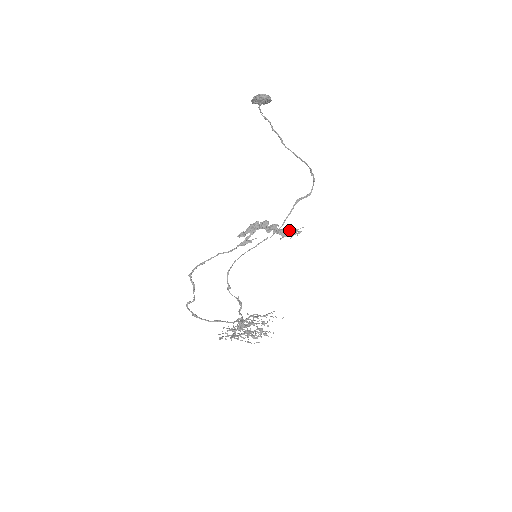
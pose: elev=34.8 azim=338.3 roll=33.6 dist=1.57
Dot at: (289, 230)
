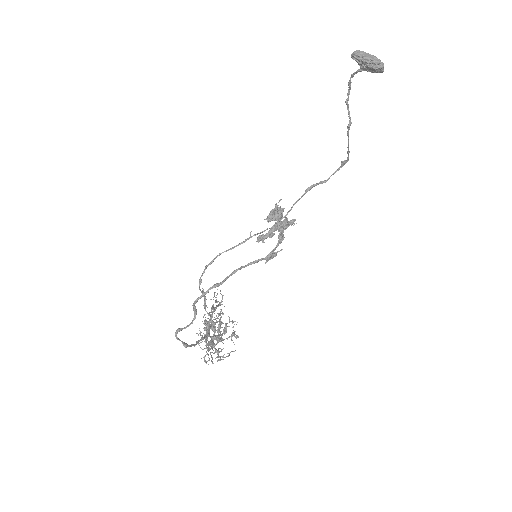
Dot at: (280, 212)
